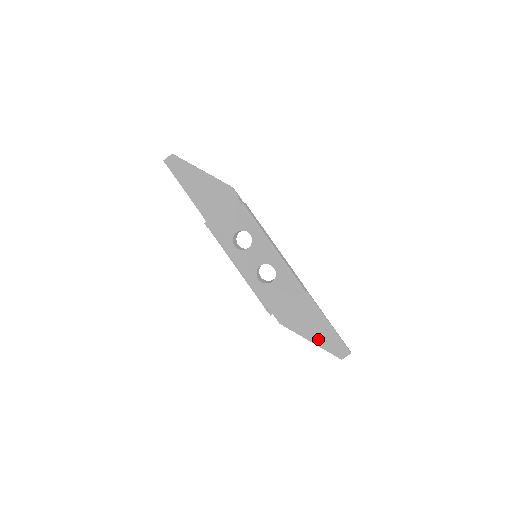
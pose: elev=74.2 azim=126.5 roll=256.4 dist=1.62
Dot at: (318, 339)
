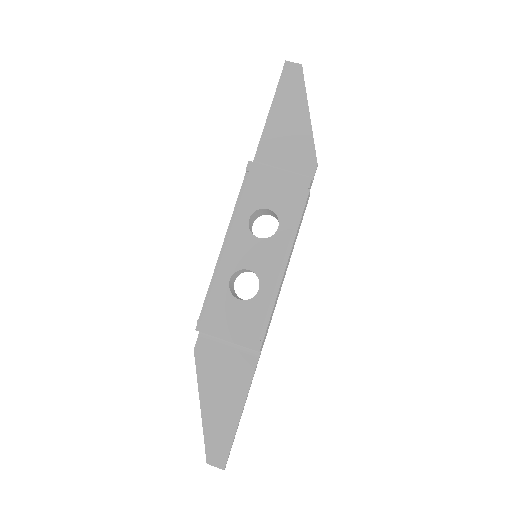
Dot at: (211, 413)
